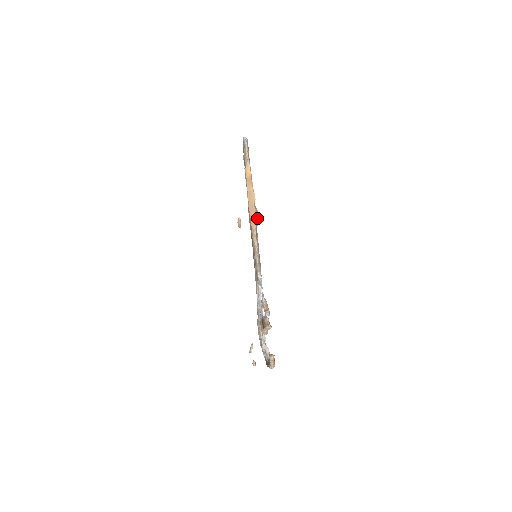
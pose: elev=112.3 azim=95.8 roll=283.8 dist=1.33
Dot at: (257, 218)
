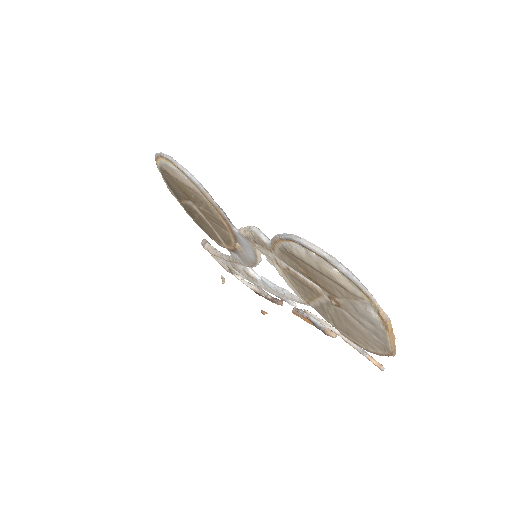
Dot at: occluded
